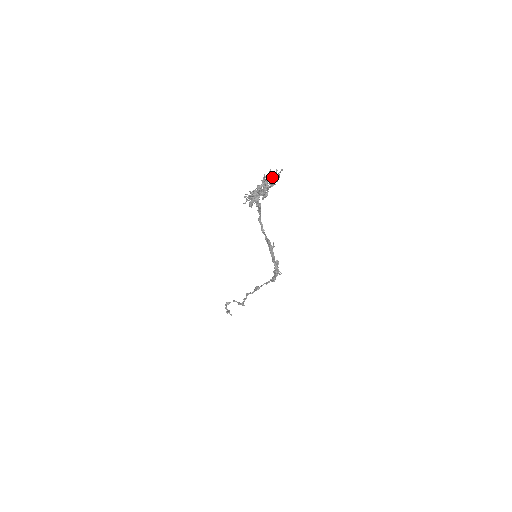
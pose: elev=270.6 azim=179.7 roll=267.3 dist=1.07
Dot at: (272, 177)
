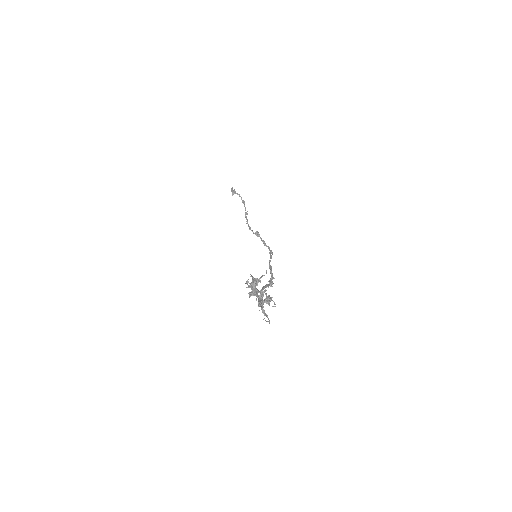
Dot at: occluded
